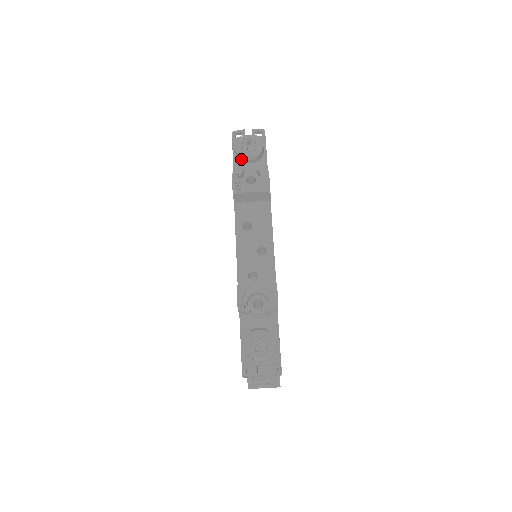
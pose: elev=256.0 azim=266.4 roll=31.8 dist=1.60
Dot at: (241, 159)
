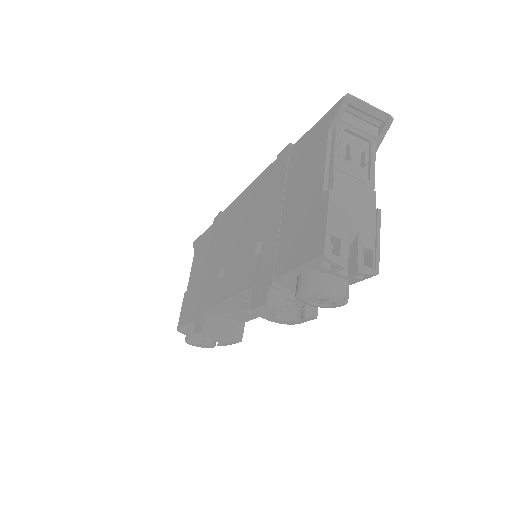
Dot at: occluded
